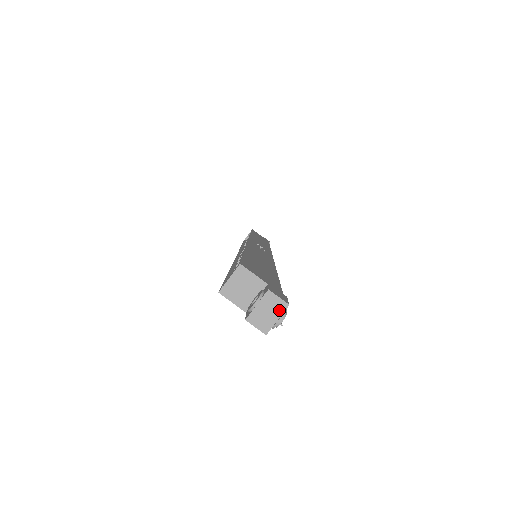
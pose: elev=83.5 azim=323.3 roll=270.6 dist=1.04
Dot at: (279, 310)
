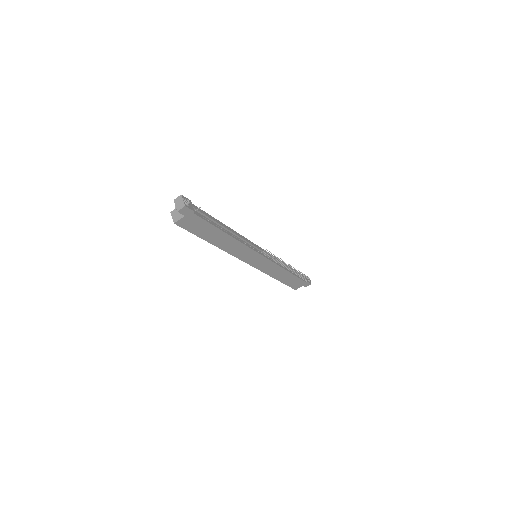
Dot at: (181, 199)
